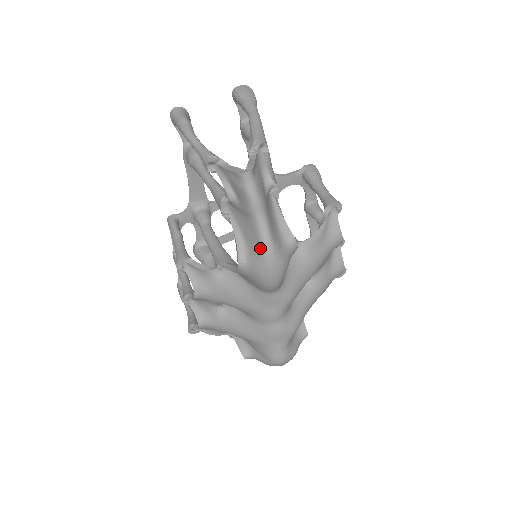
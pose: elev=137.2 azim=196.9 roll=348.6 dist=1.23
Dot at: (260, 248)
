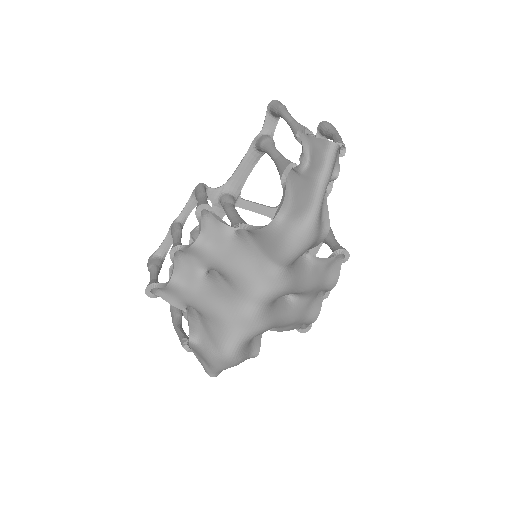
Dot at: (307, 208)
